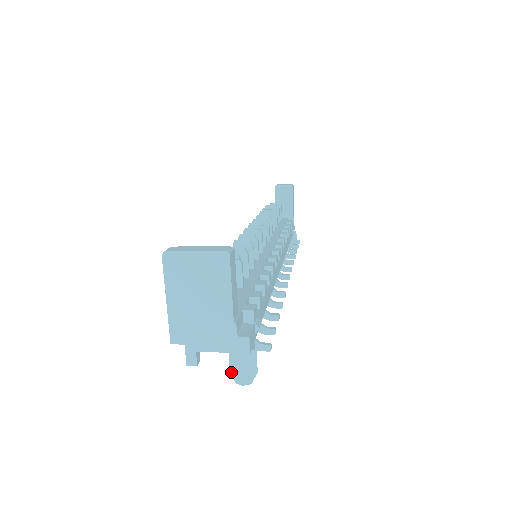
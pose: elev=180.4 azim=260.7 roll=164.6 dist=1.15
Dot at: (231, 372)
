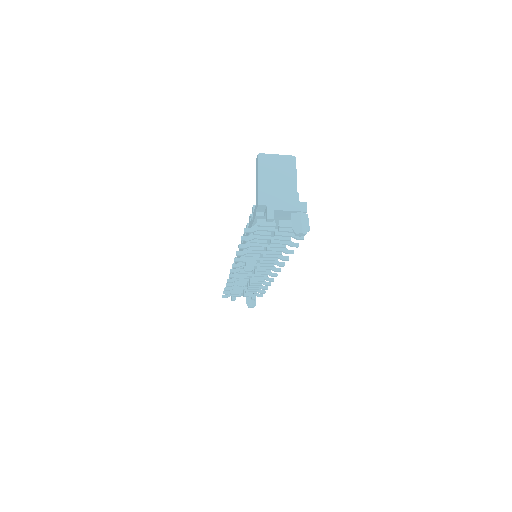
Dot at: (293, 228)
